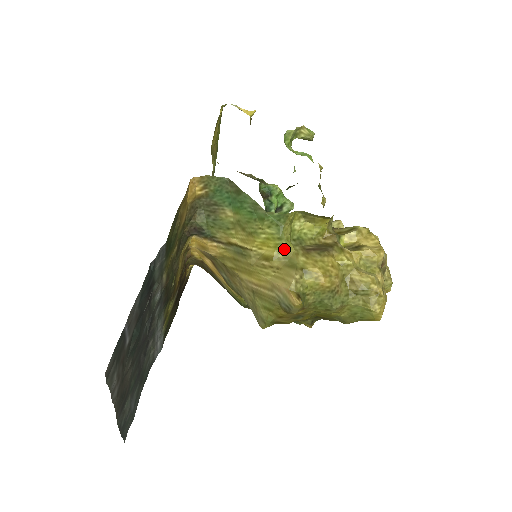
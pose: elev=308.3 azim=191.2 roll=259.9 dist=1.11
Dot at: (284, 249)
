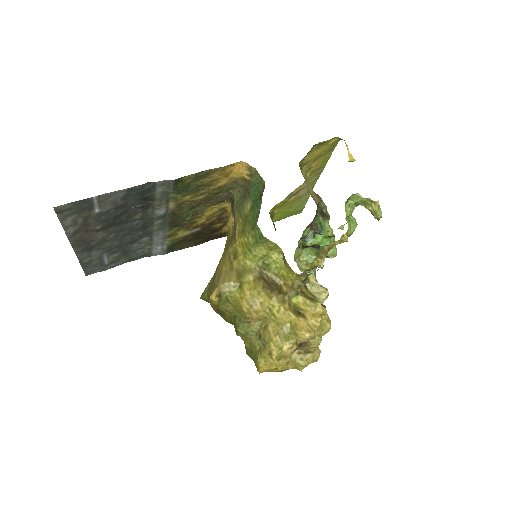
Dot at: (248, 260)
